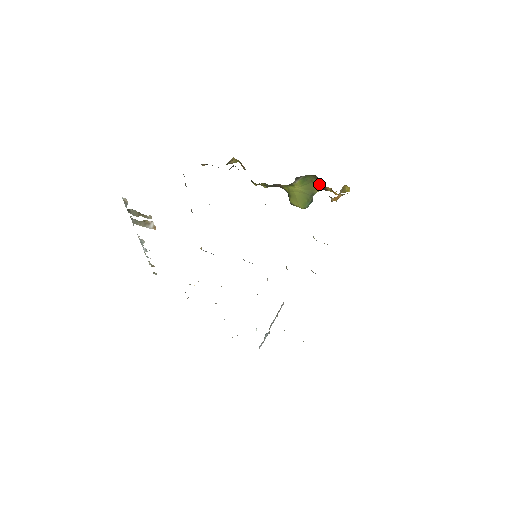
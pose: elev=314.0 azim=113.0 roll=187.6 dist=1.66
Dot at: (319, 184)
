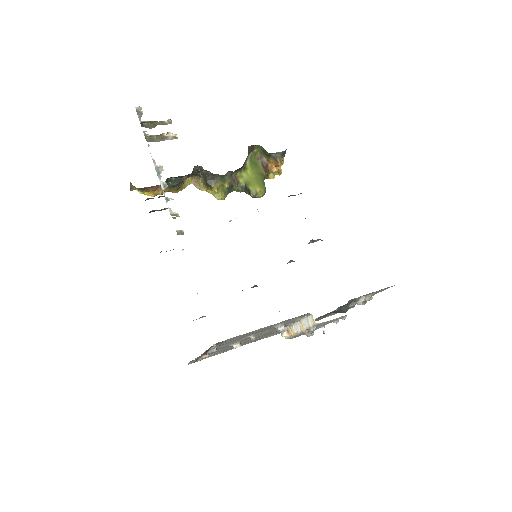
Dot at: (262, 165)
